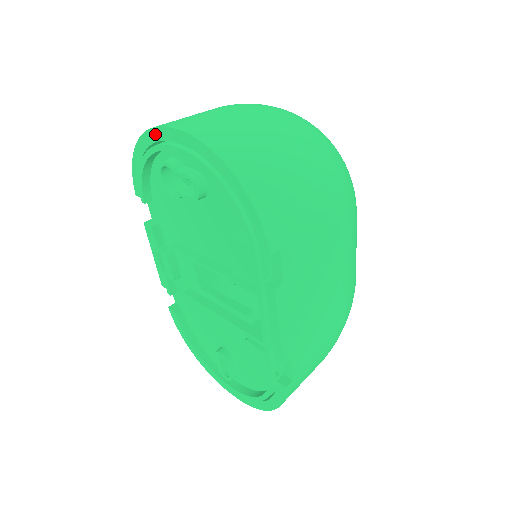
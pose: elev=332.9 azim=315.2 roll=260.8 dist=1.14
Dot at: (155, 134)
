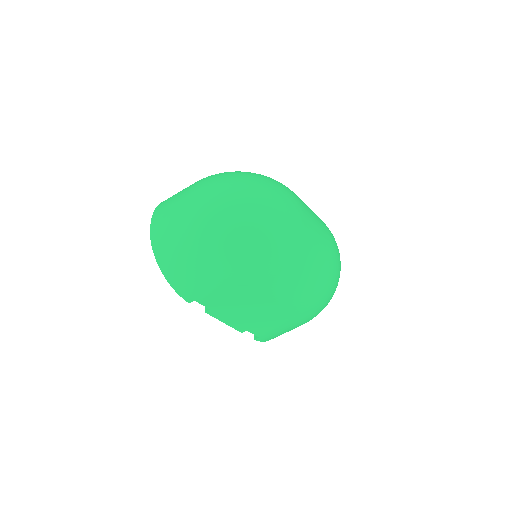
Dot at: occluded
